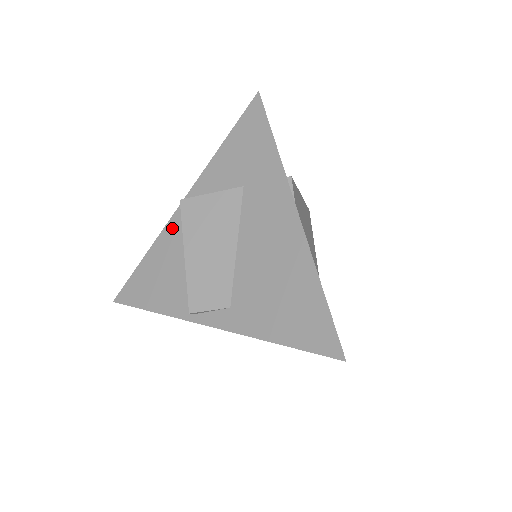
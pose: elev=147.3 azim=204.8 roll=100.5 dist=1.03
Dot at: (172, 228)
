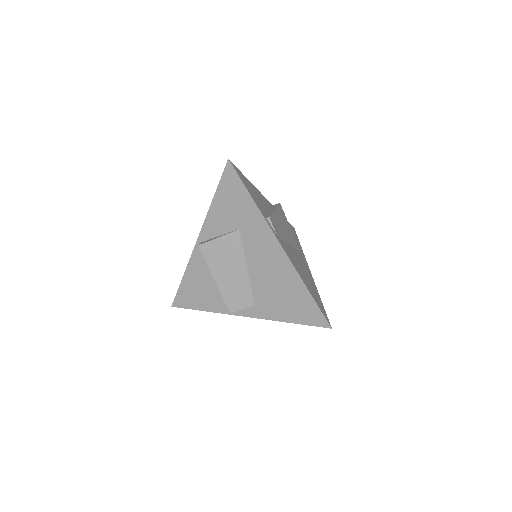
Dot at: (196, 258)
